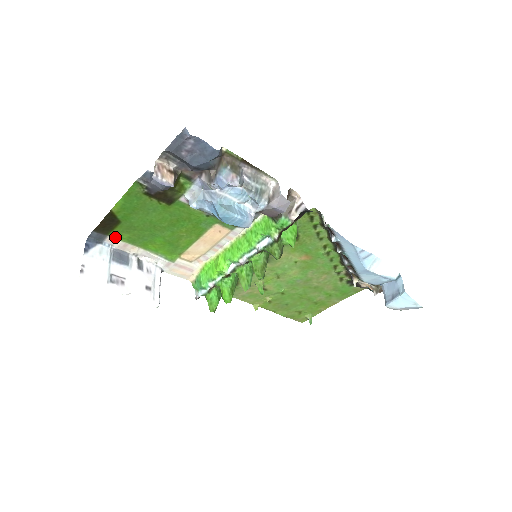
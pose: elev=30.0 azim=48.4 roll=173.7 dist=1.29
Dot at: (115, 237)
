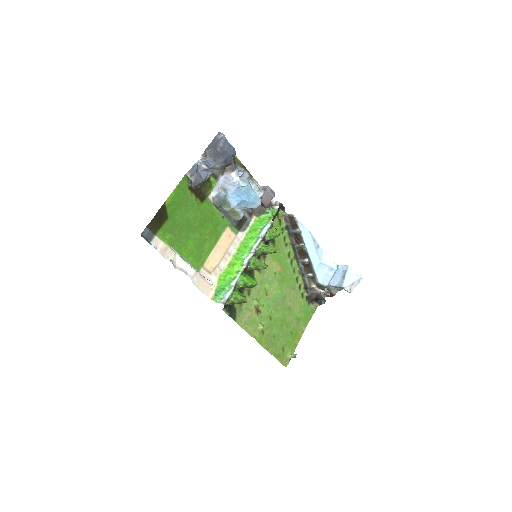
Dot at: (160, 237)
